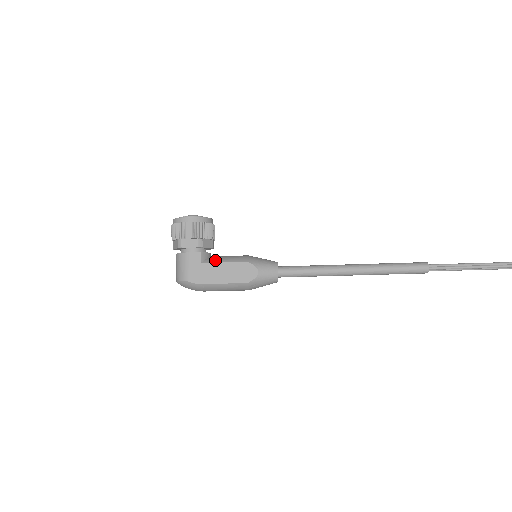
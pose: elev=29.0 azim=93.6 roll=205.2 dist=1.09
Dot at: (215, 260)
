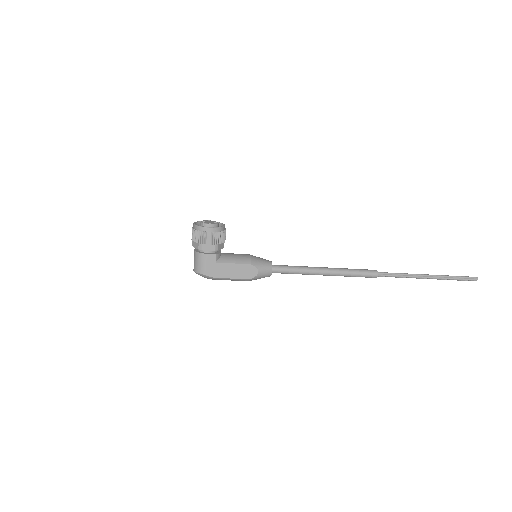
Dot at: (226, 260)
